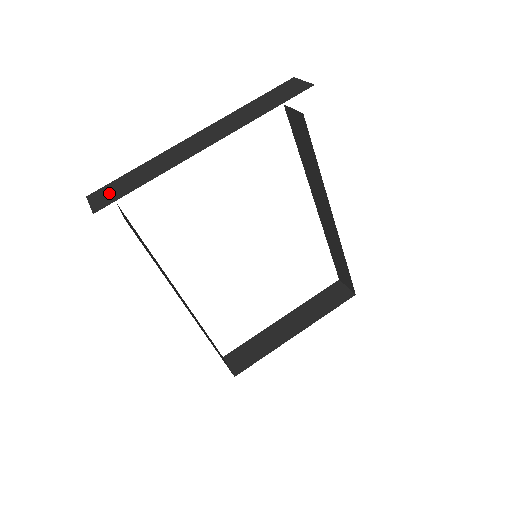
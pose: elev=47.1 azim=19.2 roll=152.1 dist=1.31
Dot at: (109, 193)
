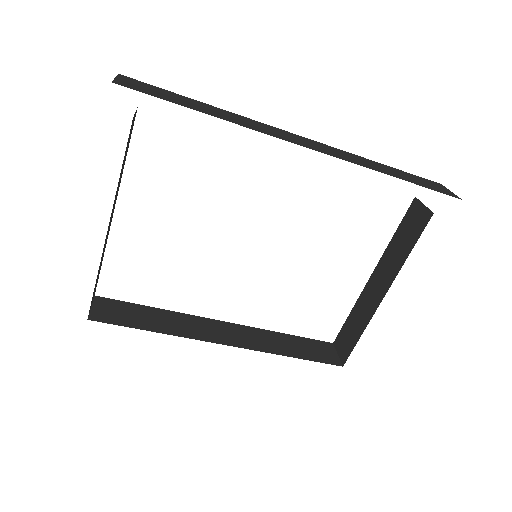
Dot at: occluded
